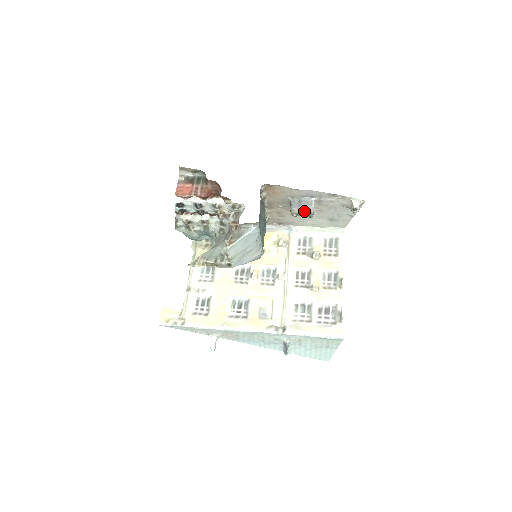
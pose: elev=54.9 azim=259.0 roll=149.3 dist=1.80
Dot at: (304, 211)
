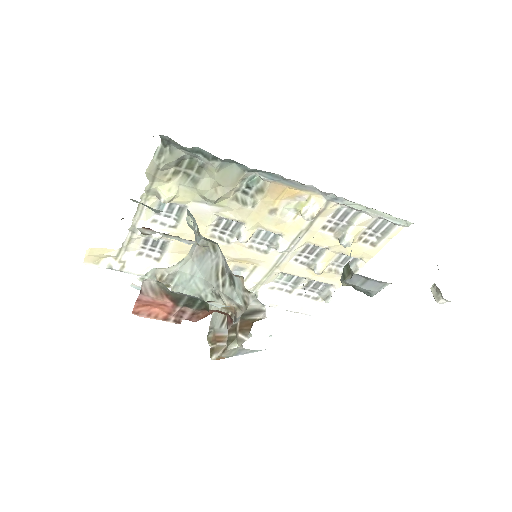
Dot at: (362, 290)
